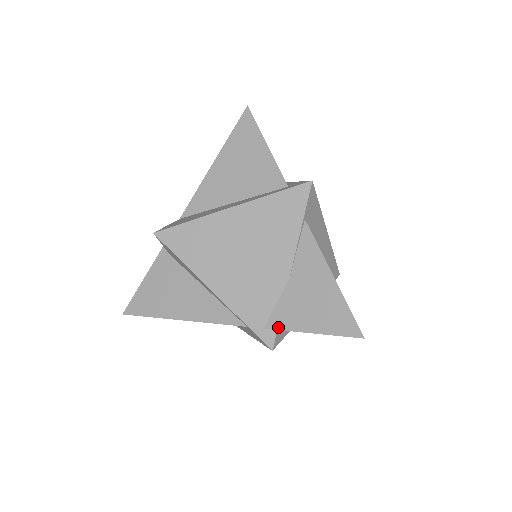
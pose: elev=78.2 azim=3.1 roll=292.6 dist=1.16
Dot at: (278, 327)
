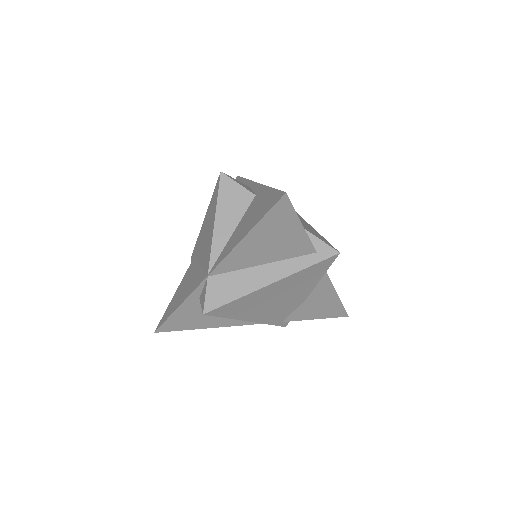
Dot at: (293, 320)
